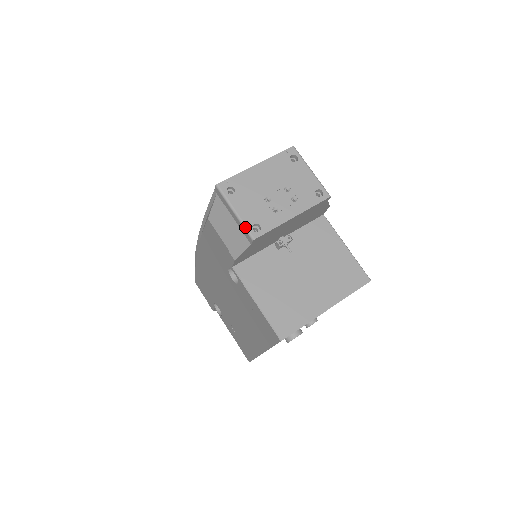
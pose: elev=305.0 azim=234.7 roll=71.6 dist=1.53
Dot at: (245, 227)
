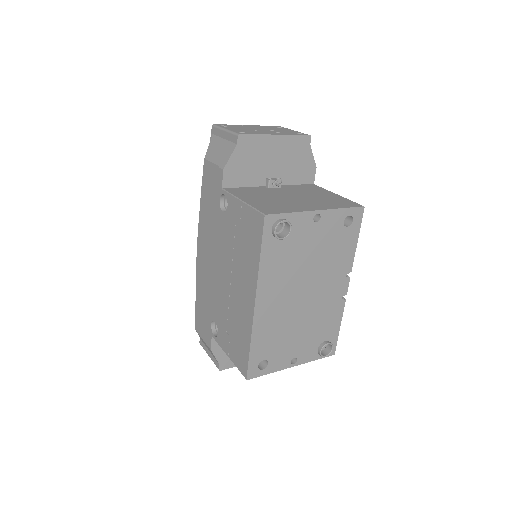
Dot at: (232, 132)
